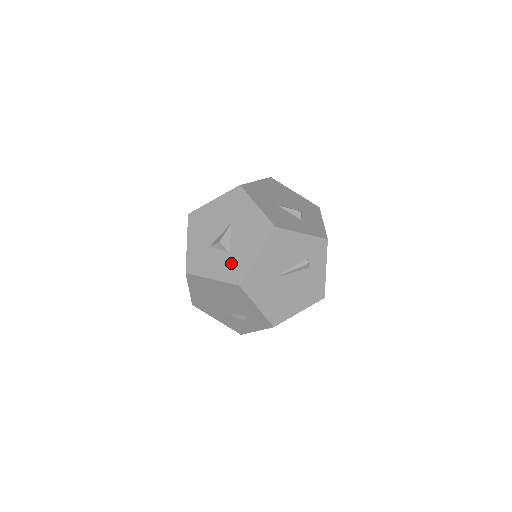
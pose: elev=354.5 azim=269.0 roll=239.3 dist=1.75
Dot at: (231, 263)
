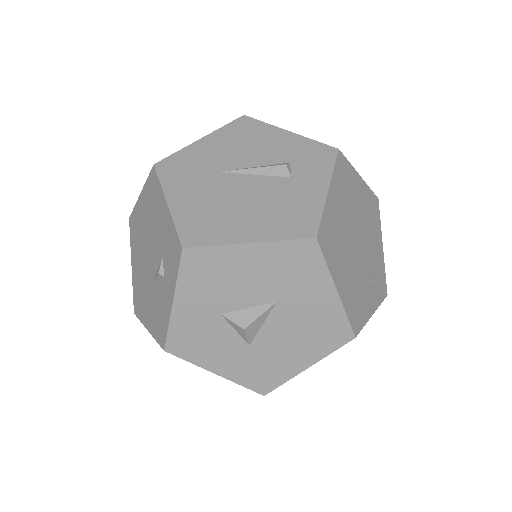
Dot at: occluded
